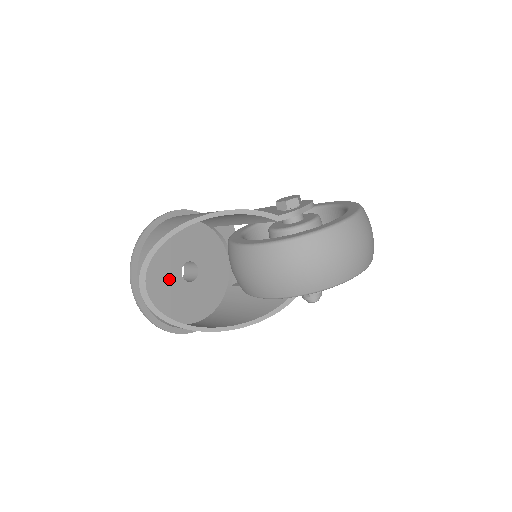
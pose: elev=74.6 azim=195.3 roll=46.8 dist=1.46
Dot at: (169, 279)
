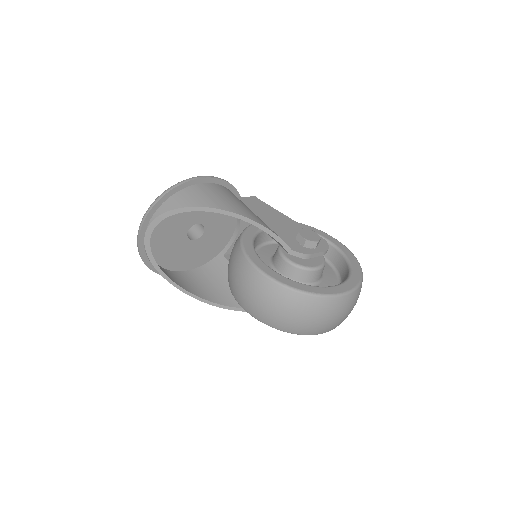
Dot at: (175, 232)
